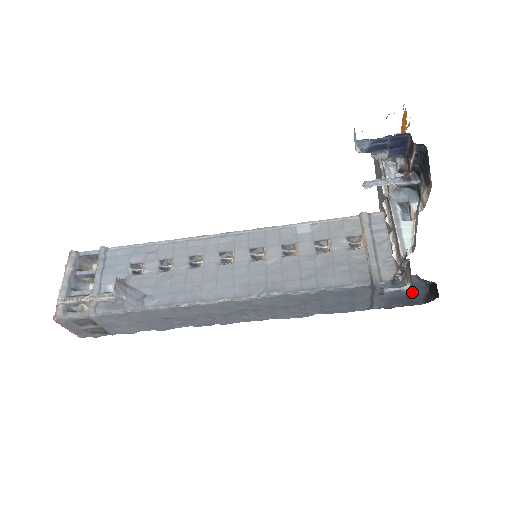
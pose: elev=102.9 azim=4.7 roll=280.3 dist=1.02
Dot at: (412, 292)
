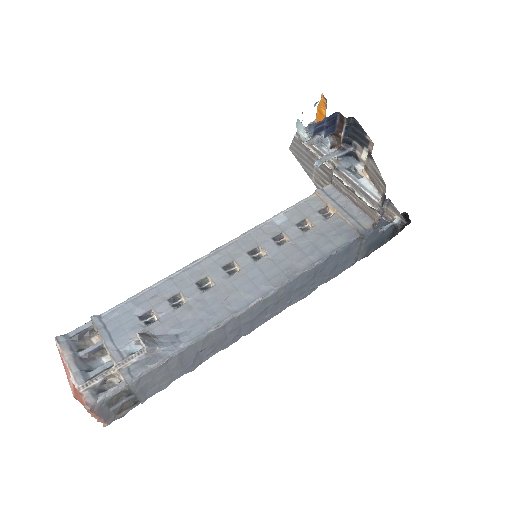
Dot at: (403, 221)
